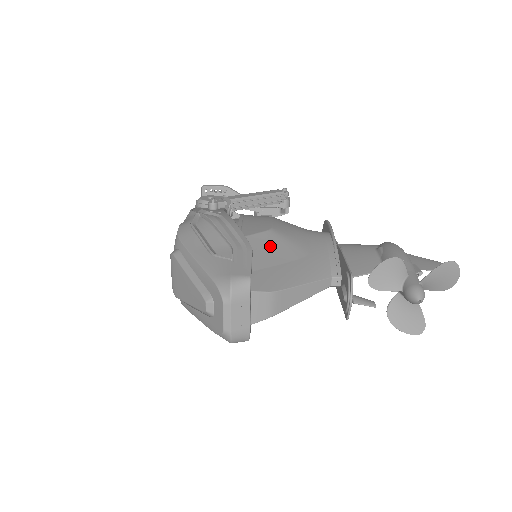
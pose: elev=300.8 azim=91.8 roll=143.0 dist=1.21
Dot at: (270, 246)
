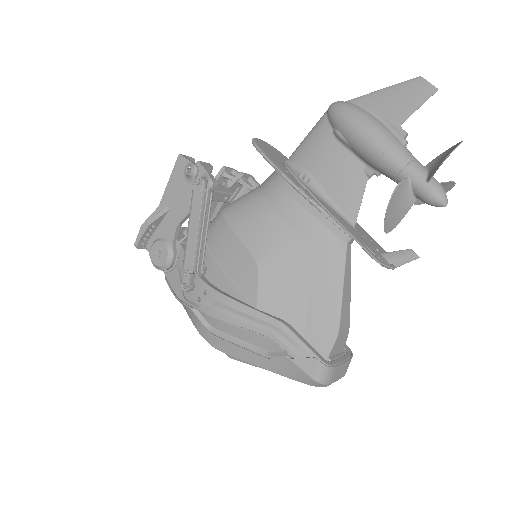
Dot at: (281, 286)
